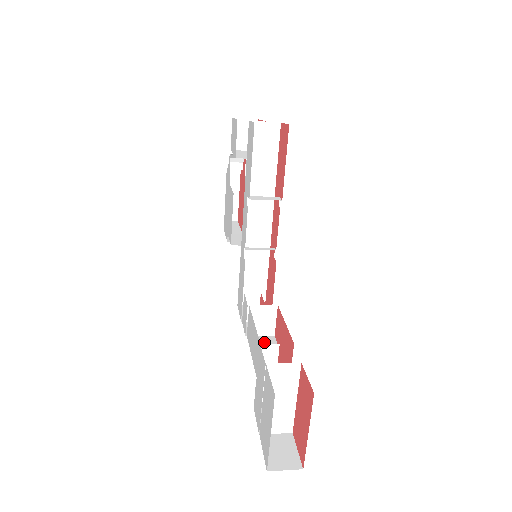
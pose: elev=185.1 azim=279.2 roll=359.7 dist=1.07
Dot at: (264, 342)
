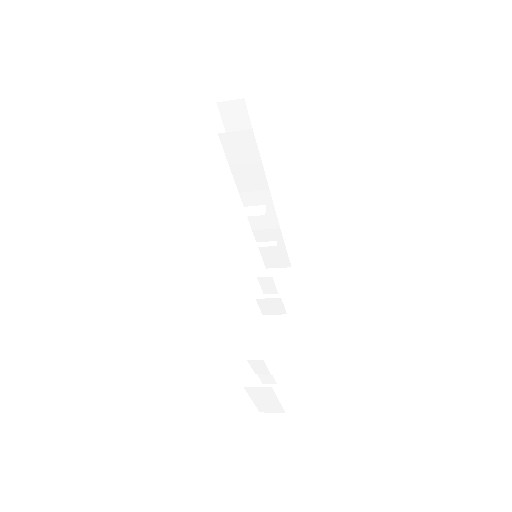
Dot at: (275, 324)
